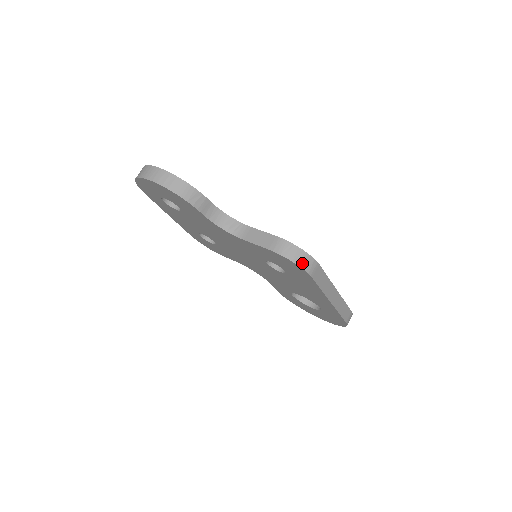
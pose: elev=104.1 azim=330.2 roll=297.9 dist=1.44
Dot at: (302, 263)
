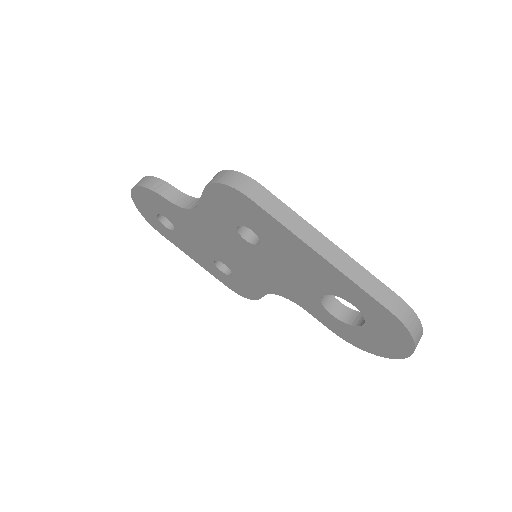
Dot at: (230, 182)
